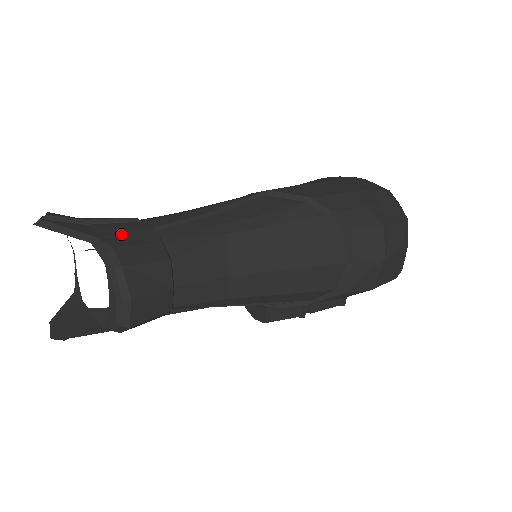
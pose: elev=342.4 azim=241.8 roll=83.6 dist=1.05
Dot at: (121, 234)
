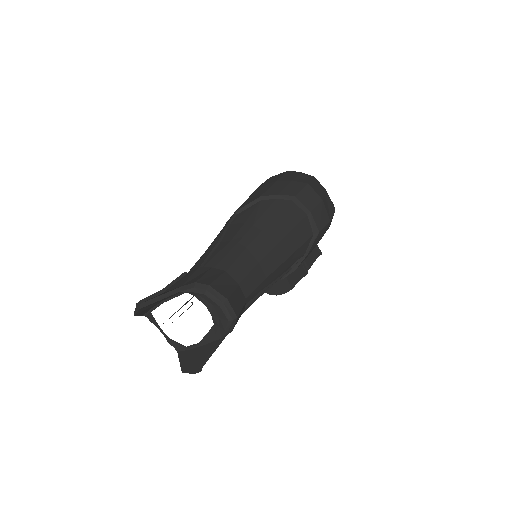
Dot at: (189, 278)
